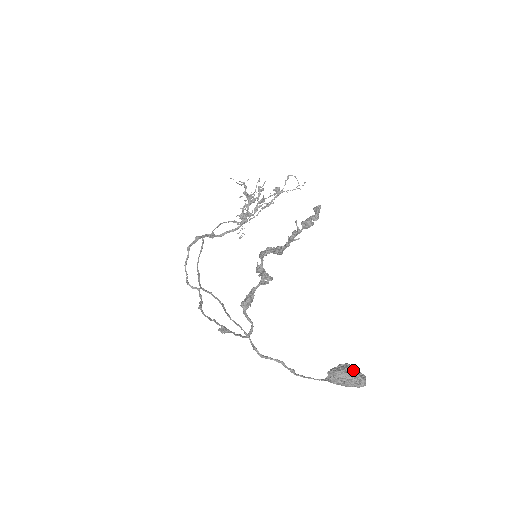
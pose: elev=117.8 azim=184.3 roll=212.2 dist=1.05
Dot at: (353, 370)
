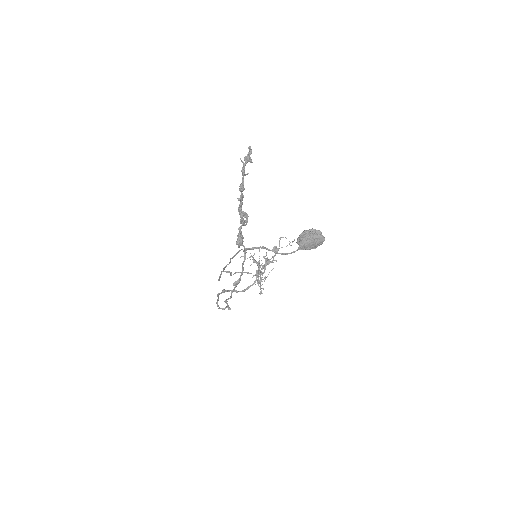
Dot at: (311, 230)
